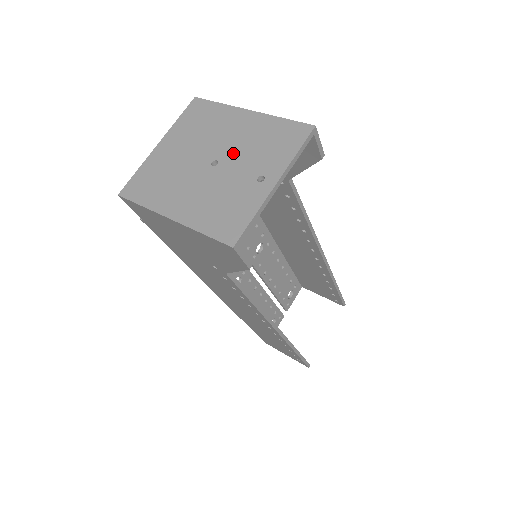
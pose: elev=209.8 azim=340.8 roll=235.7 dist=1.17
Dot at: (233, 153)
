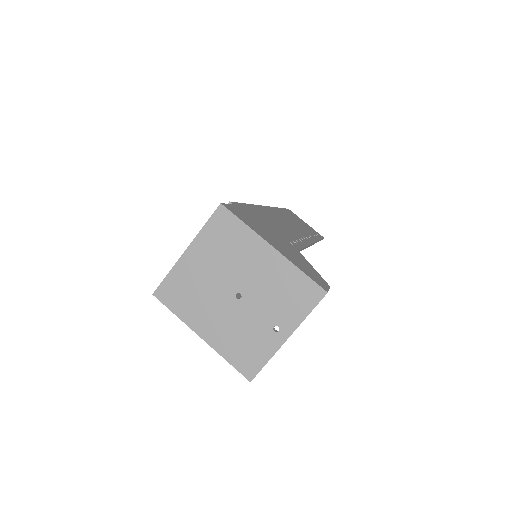
Dot at: (255, 292)
